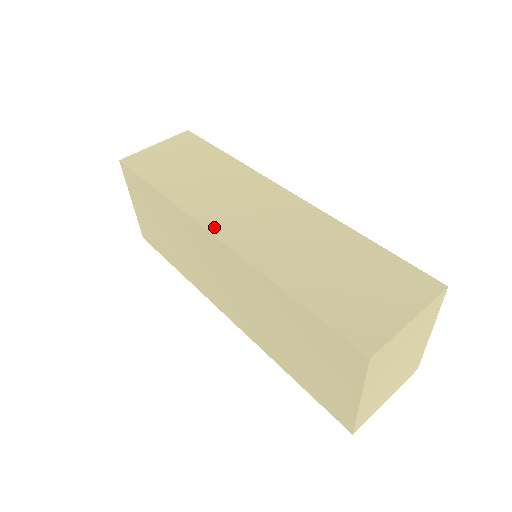
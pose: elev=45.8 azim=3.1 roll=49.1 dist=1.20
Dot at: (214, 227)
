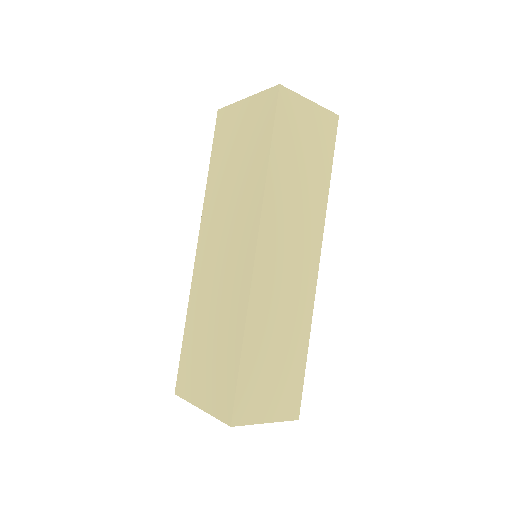
Dot at: (262, 245)
